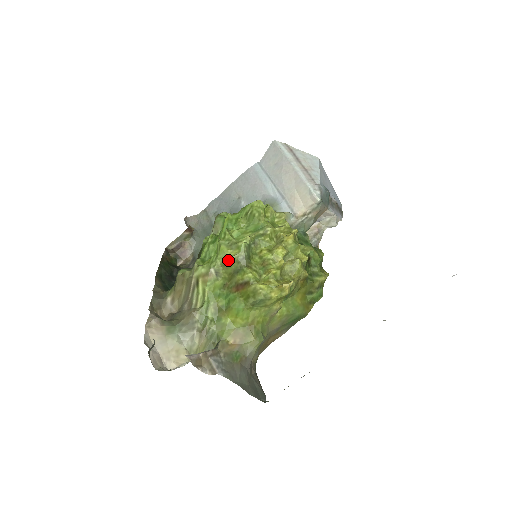
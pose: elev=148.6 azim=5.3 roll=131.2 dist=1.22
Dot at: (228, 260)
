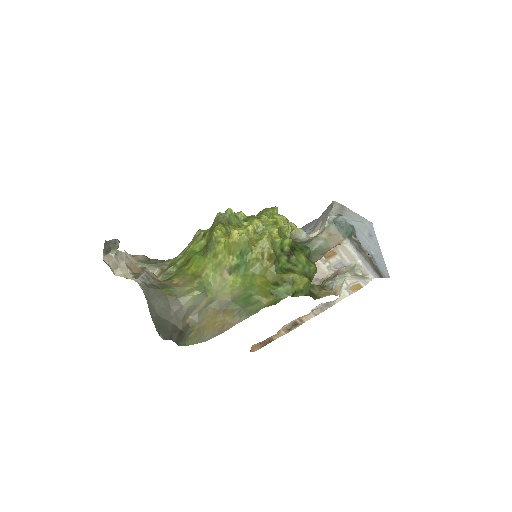
Dot at: (214, 221)
